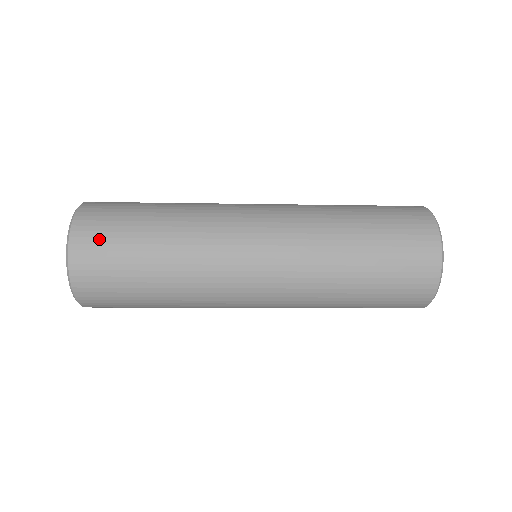
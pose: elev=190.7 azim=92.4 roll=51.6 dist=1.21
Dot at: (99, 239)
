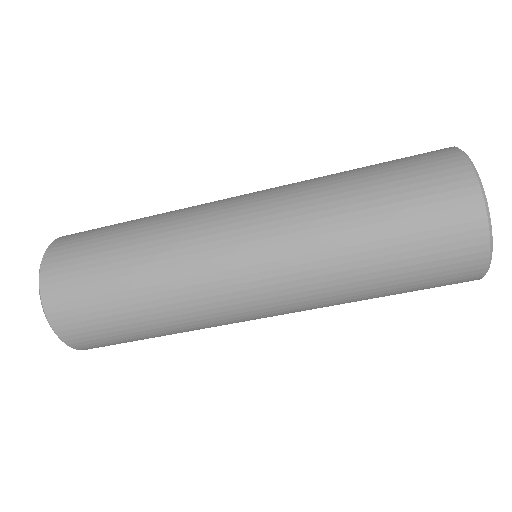
Dot at: occluded
